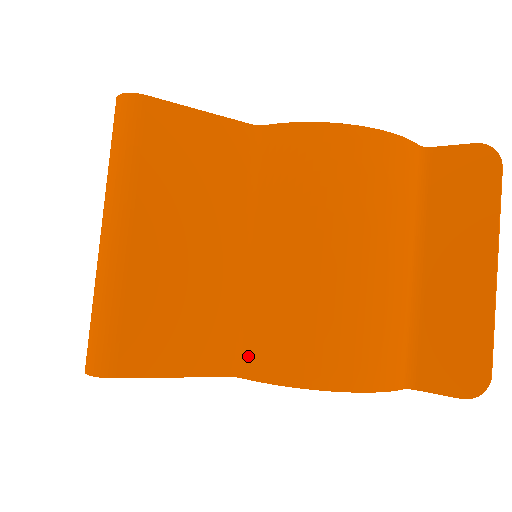
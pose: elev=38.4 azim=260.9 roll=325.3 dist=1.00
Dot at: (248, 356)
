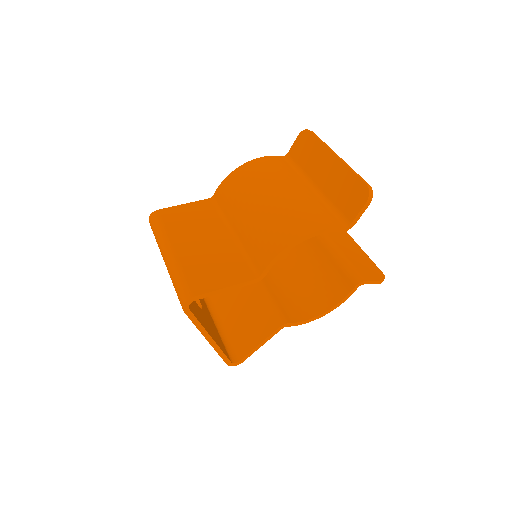
Dot at: (258, 264)
